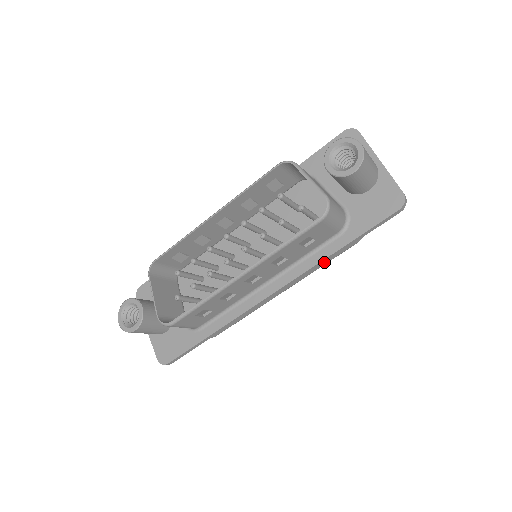
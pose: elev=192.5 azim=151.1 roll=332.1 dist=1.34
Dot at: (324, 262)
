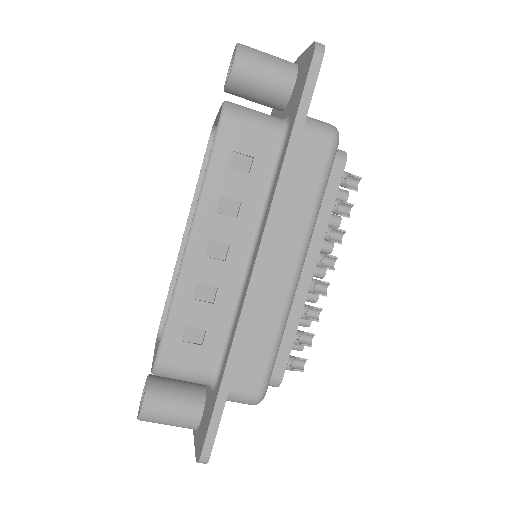
Dot at: (288, 179)
